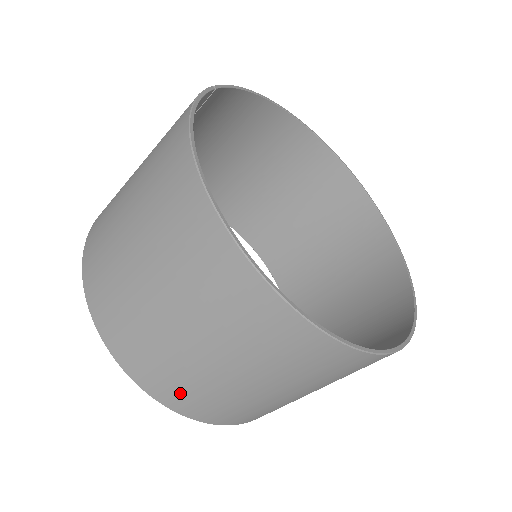
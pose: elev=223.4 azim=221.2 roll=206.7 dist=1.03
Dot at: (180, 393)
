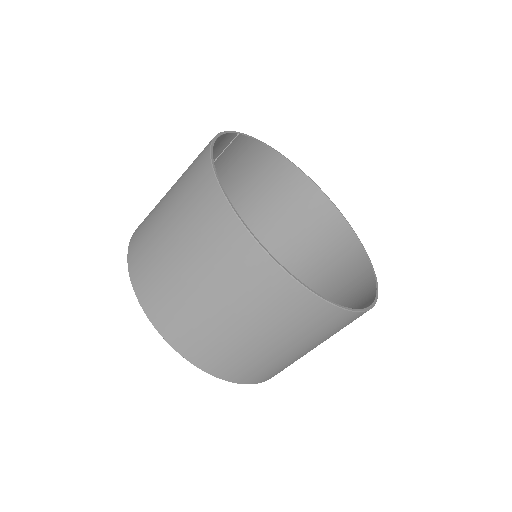
Dot at: (179, 327)
